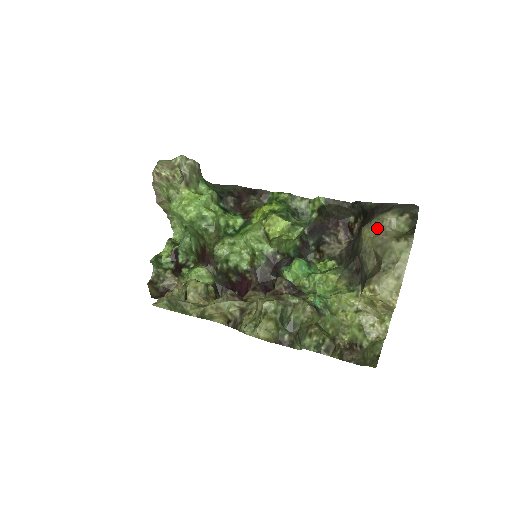
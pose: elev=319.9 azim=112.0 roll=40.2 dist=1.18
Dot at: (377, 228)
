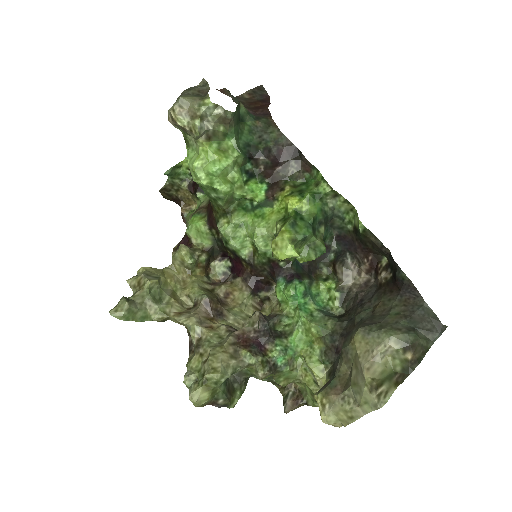
Dot at: (369, 347)
